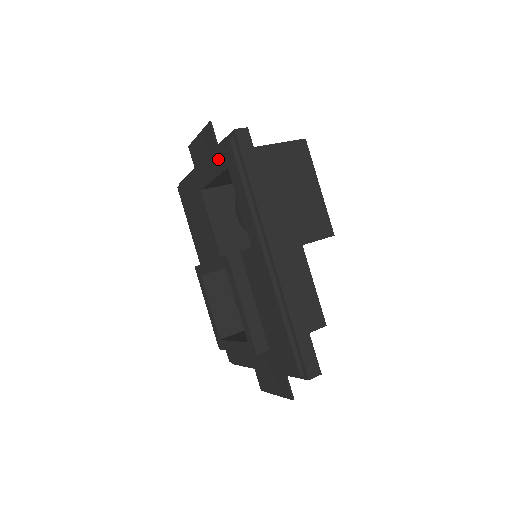
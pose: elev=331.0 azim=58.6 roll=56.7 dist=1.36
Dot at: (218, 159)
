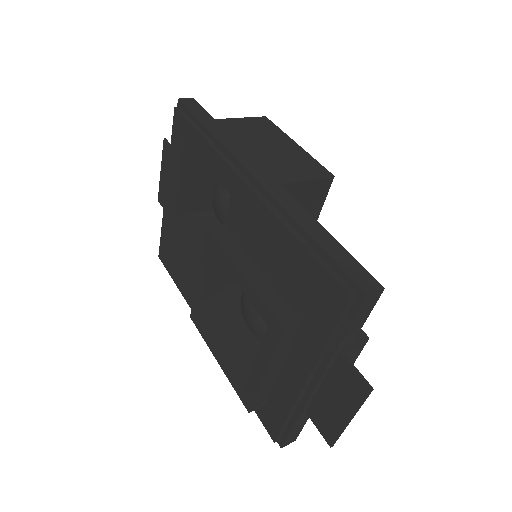
Dot at: (175, 149)
